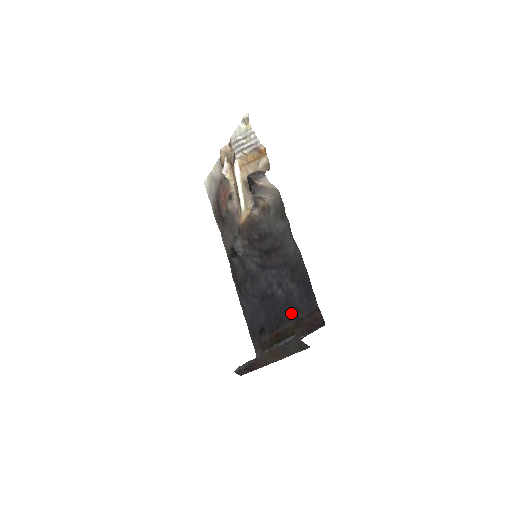
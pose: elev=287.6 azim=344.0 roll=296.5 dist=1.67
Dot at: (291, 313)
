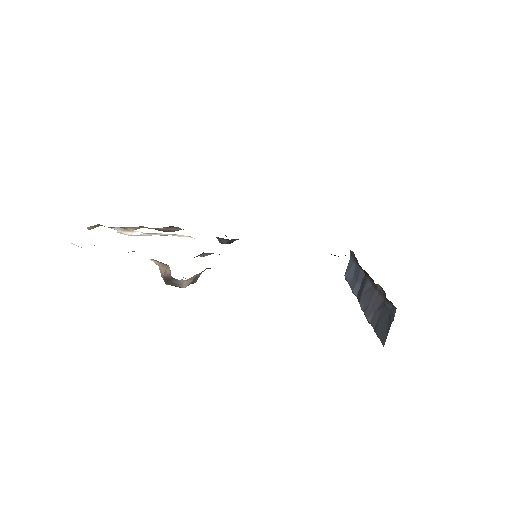
Dot at: occluded
